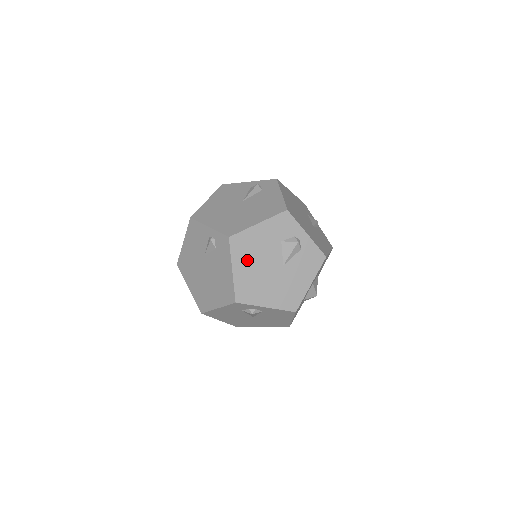
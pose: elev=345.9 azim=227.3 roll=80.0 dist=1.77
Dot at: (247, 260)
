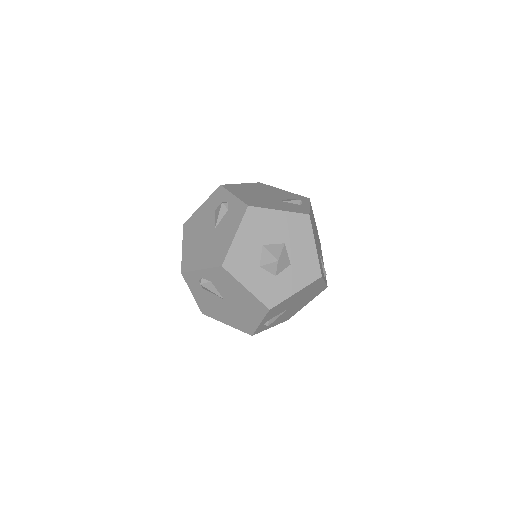
Dot at: (192, 236)
